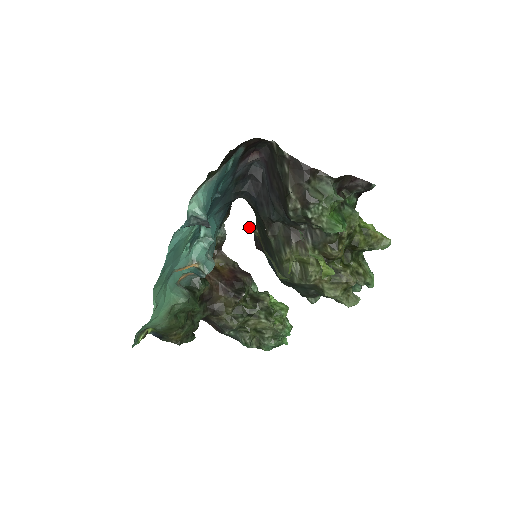
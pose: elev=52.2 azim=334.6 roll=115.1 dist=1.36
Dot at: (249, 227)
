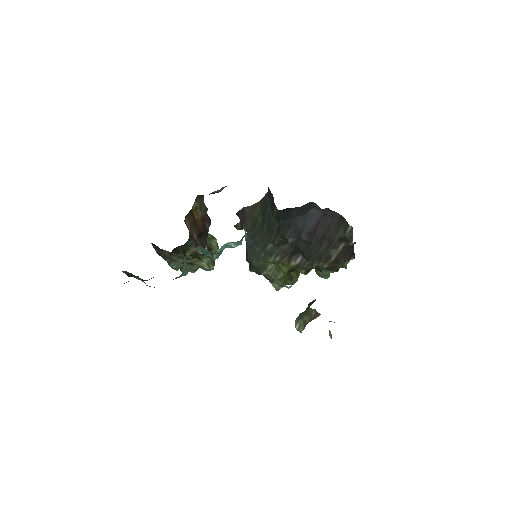
Dot at: occluded
